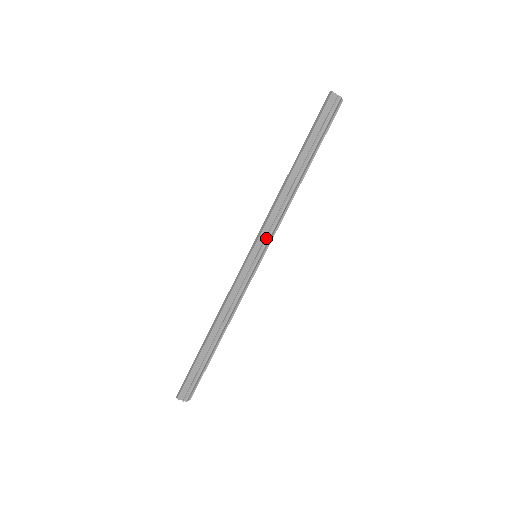
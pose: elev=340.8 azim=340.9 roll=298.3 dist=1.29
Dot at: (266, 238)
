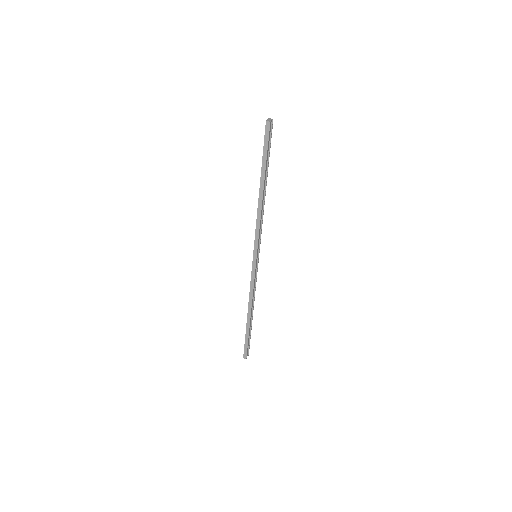
Dot at: (260, 242)
